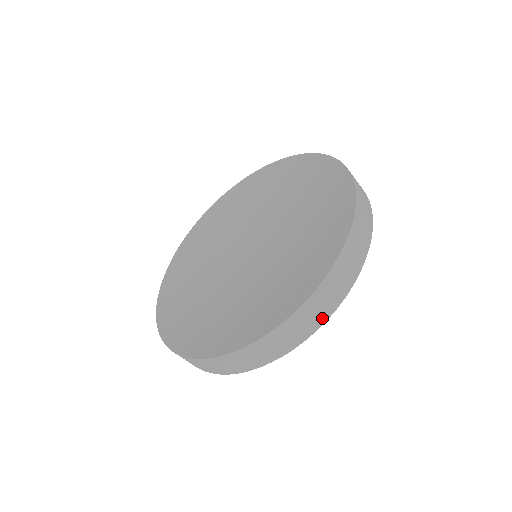
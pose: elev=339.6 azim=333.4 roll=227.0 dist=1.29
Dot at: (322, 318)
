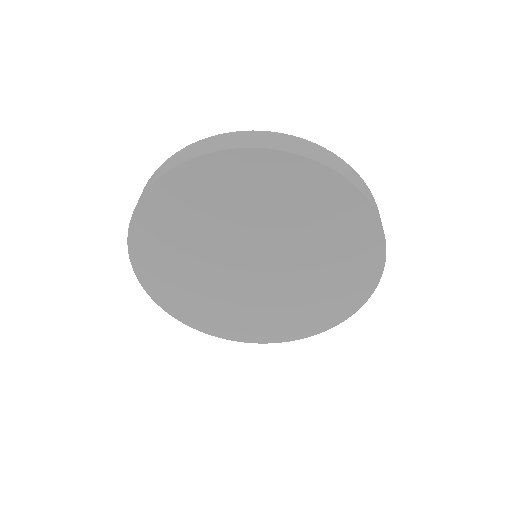
Dot at: (385, 239)
